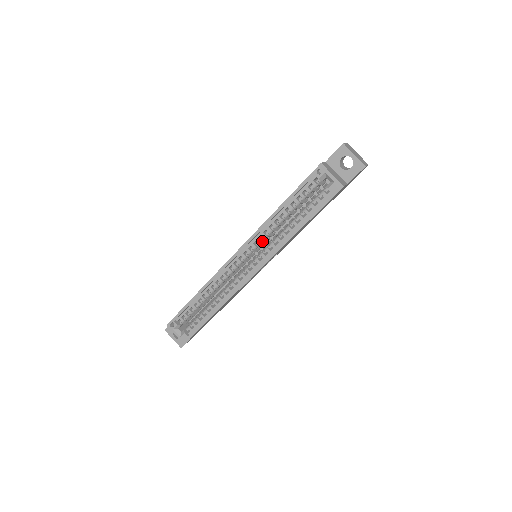
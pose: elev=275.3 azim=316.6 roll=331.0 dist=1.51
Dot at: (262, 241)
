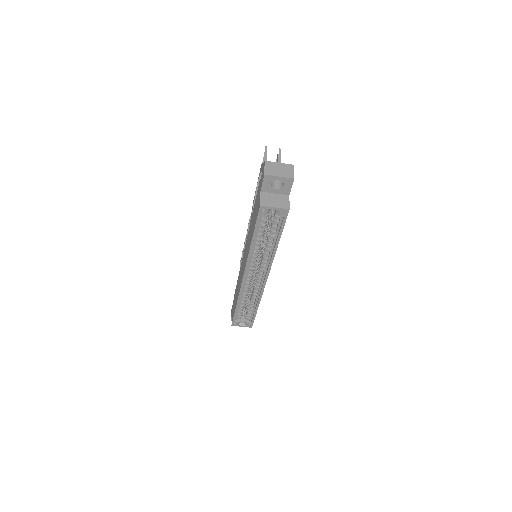
Dot at: (256, 260)
